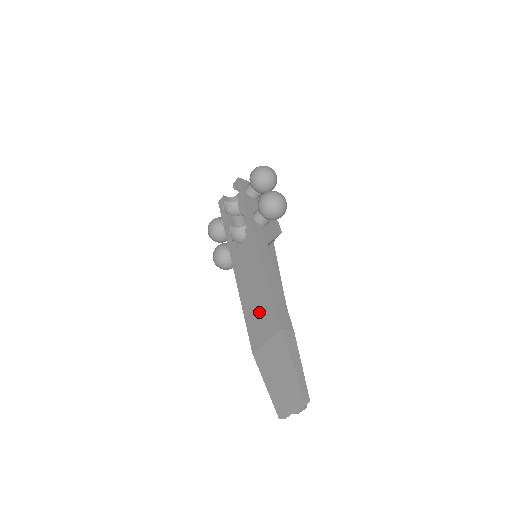
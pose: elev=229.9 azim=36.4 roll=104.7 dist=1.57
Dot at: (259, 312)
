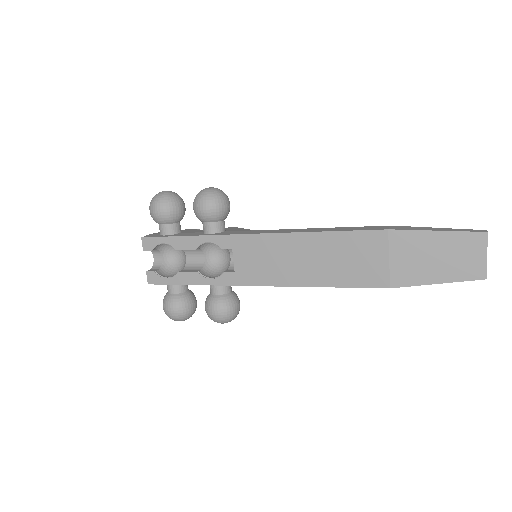
Dot at: (345, 259)
